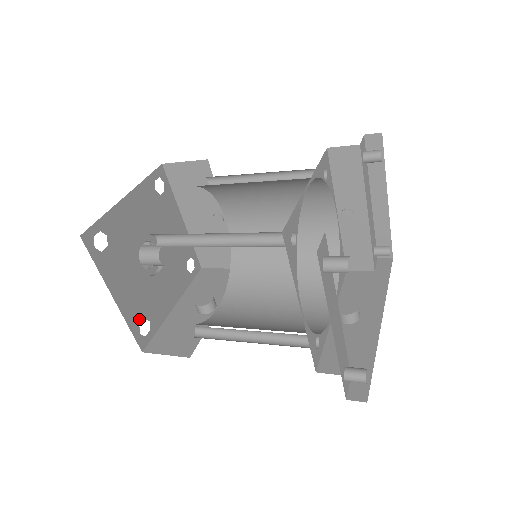
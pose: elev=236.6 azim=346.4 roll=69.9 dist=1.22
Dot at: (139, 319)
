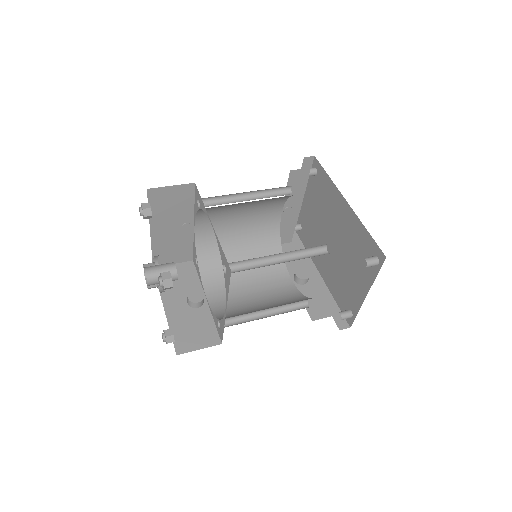
Dot at: occluded
